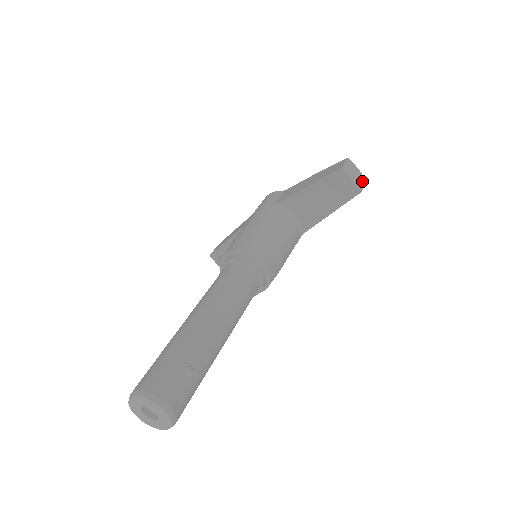
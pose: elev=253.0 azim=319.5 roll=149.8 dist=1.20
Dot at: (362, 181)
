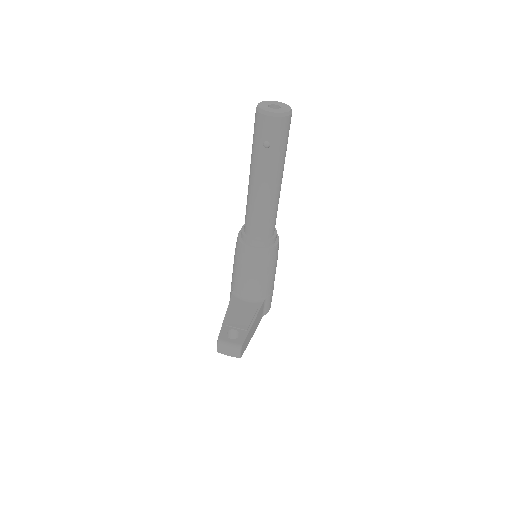
Dot at: occluded
